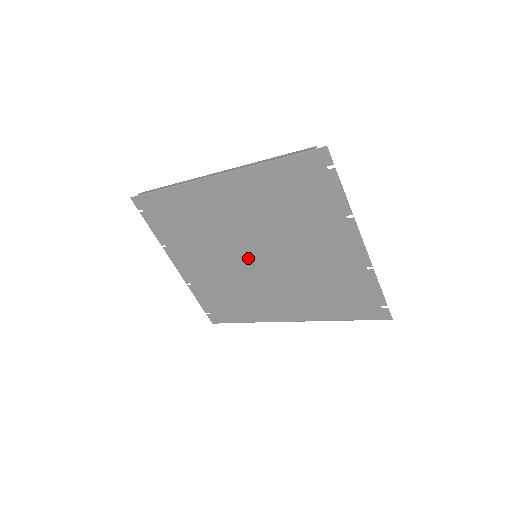
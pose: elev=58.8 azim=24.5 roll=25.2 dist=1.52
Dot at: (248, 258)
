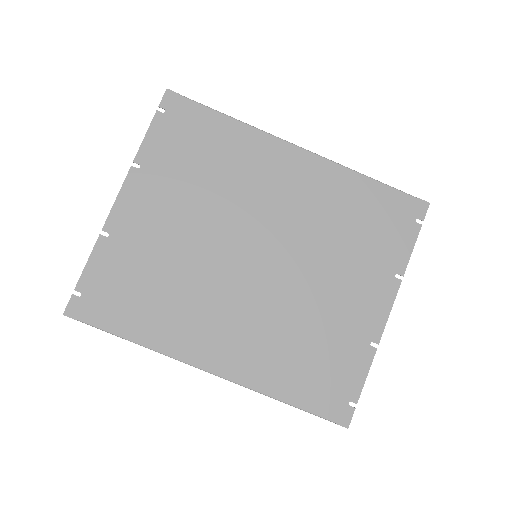
Dot at: (243, 252)
